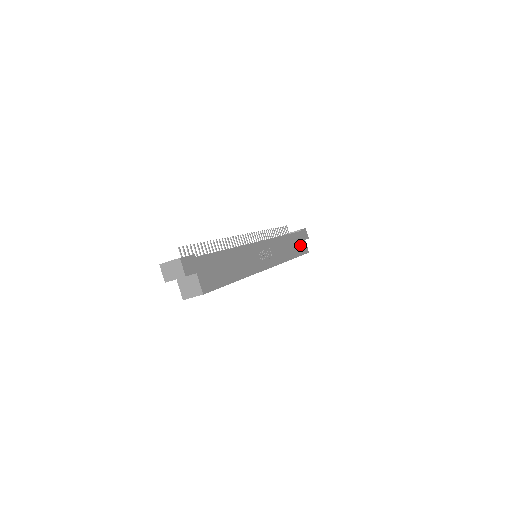
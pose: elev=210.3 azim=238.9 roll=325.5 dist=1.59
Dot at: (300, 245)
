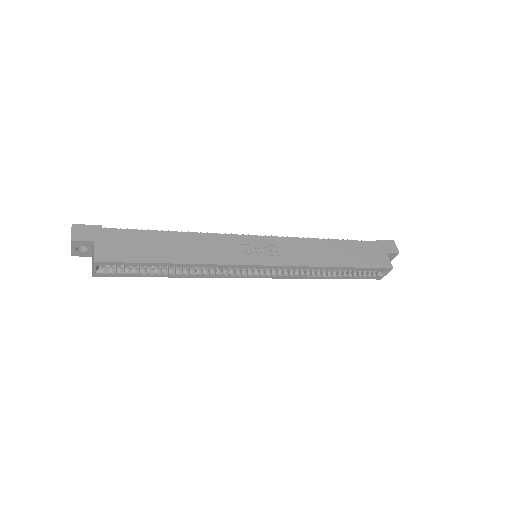
Dot at: (368, 256)
